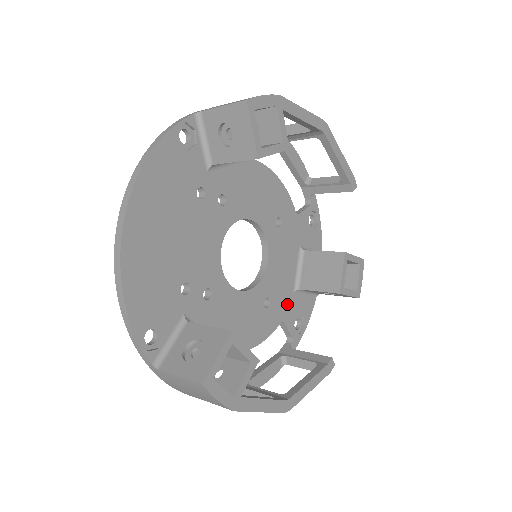
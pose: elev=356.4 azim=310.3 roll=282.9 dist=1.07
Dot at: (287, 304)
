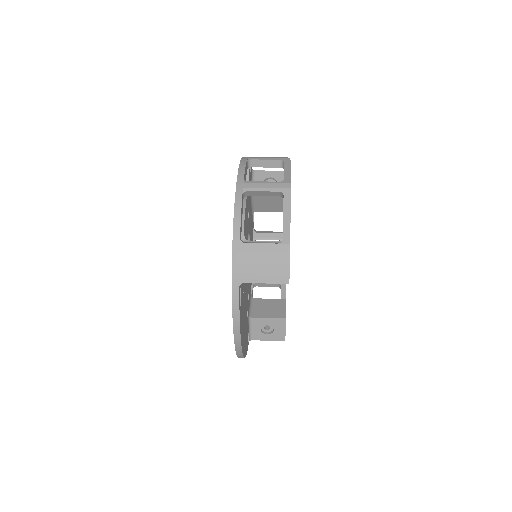
Dot at: (252, 225)
